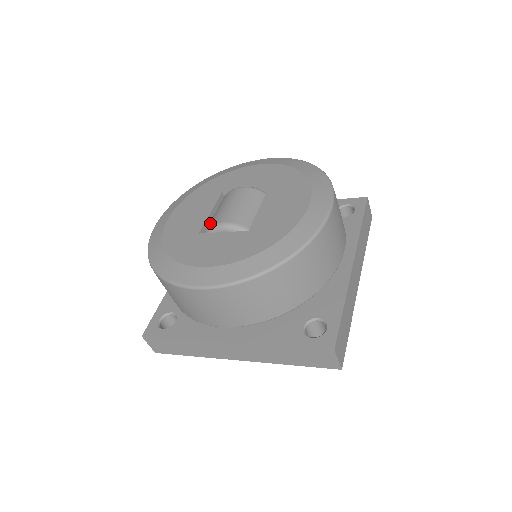
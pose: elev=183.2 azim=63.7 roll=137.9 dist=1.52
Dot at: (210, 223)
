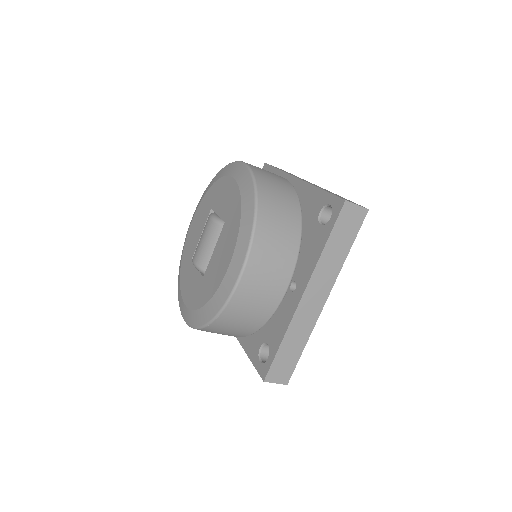
Dot at: occluded
